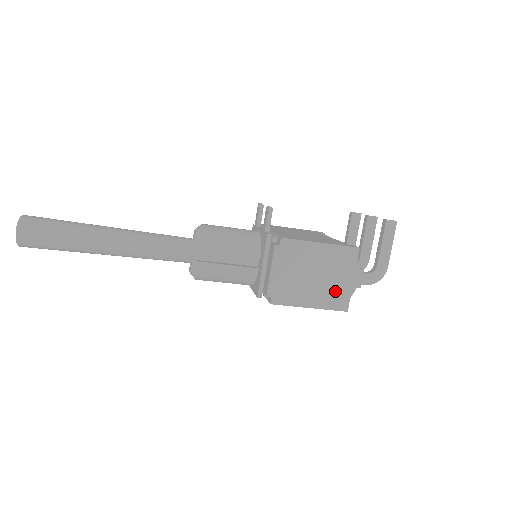
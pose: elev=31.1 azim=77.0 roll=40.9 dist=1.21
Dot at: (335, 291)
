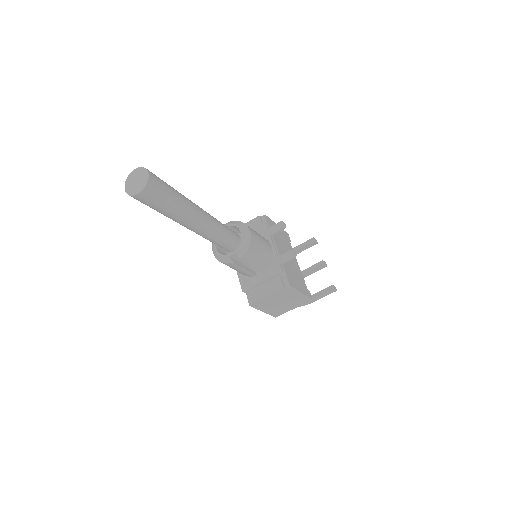
Dot at: (282, 310)
